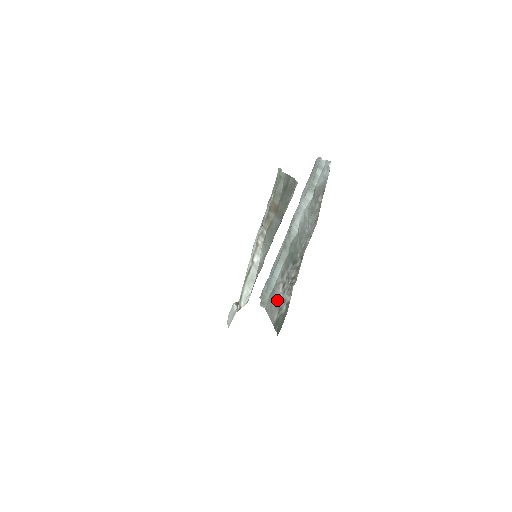
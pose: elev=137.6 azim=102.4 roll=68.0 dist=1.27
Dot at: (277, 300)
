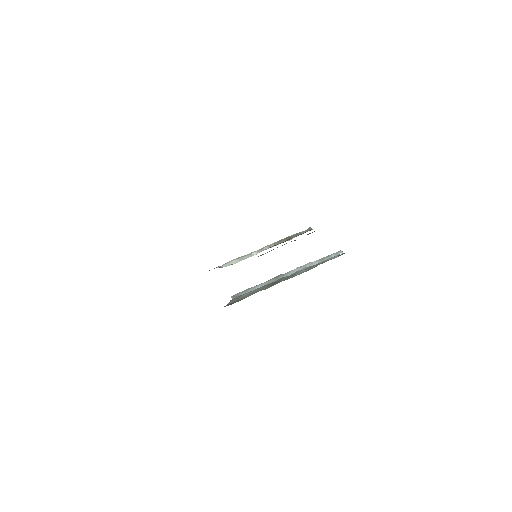
Dot at: (243, 296)
